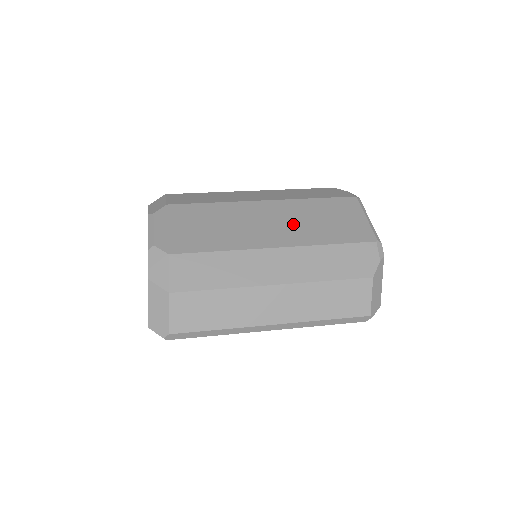
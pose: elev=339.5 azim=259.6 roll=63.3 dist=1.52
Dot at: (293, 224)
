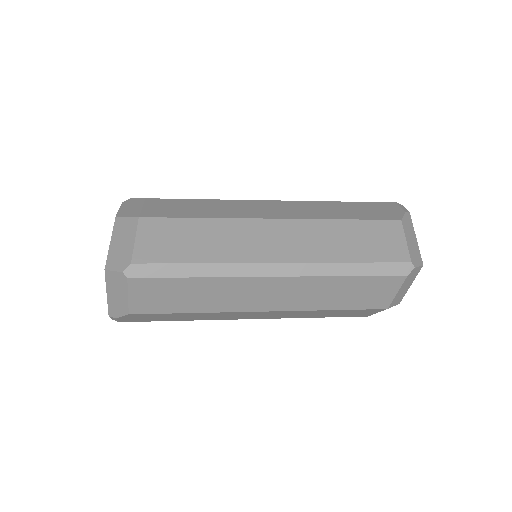
Dot at: occluded
